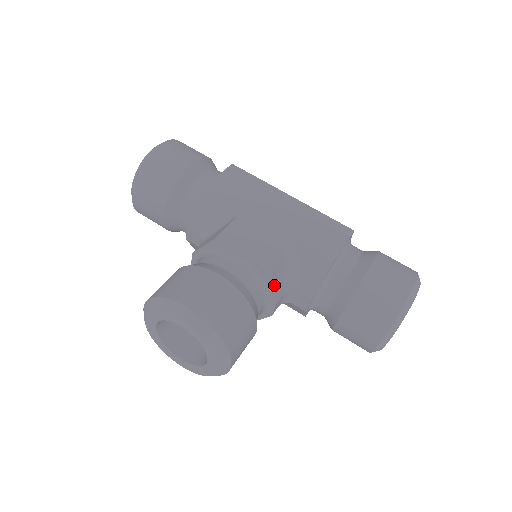
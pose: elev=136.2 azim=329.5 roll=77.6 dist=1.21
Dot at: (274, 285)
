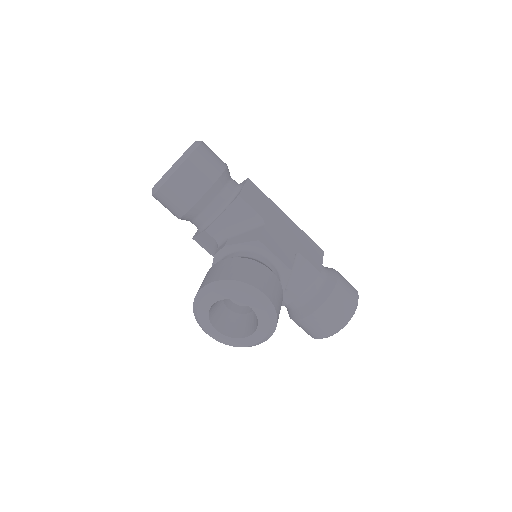
Dot at: occluded
